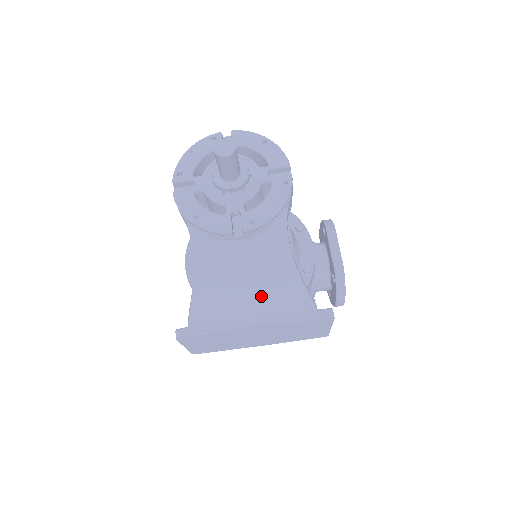
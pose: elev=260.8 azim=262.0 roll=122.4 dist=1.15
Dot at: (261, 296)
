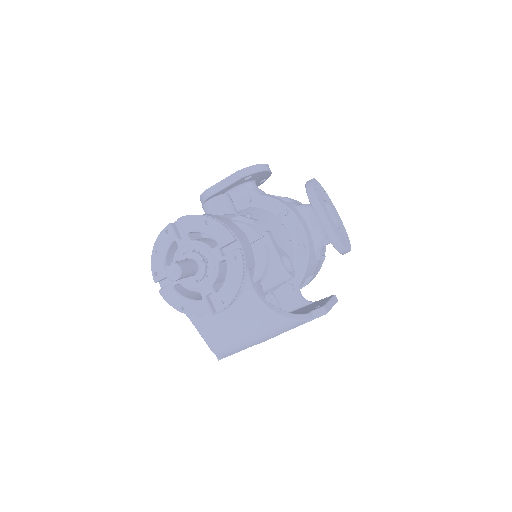
Dot at: (259, 334)
